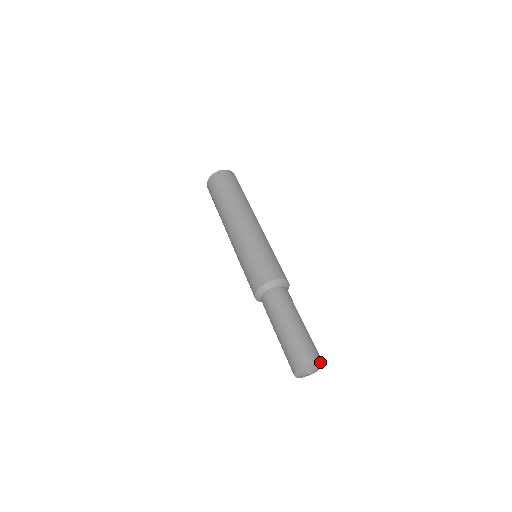
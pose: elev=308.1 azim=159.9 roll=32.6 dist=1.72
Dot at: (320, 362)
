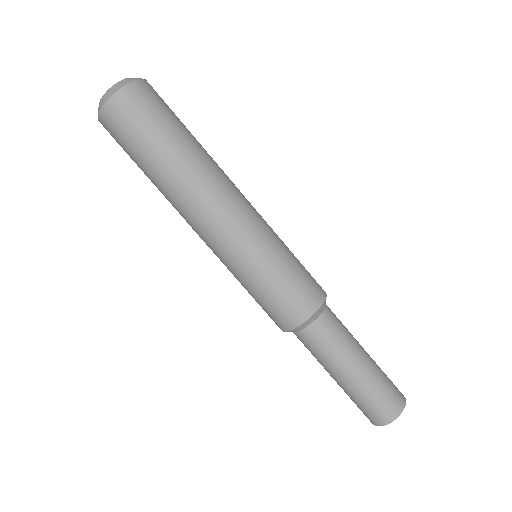
Dot at: (403, 408)
